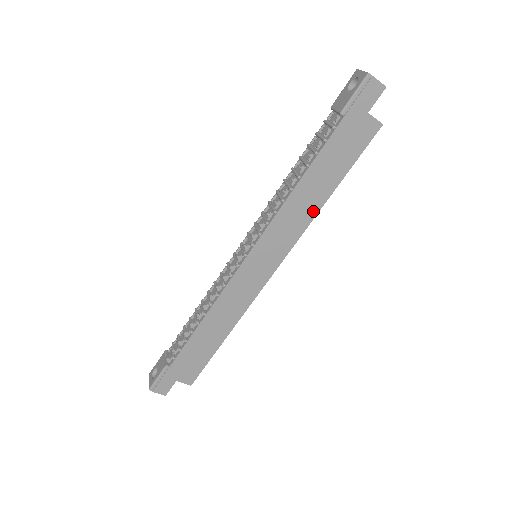
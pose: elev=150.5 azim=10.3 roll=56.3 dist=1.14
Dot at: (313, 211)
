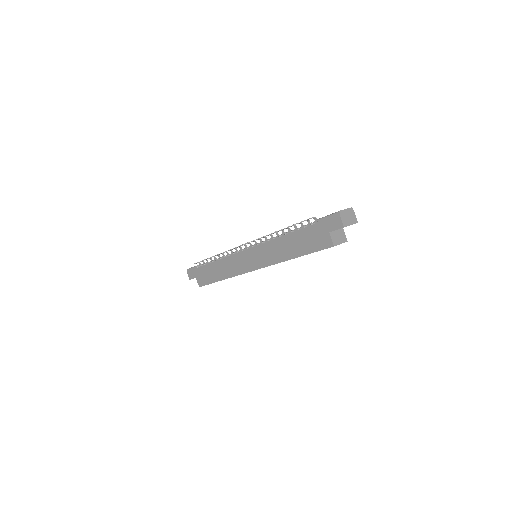
Dot at: (282, 258)
